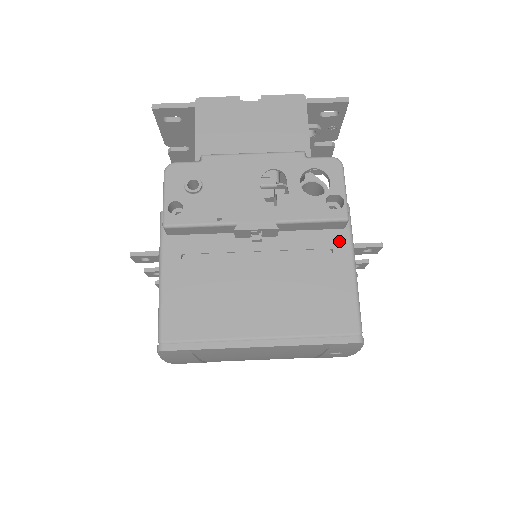
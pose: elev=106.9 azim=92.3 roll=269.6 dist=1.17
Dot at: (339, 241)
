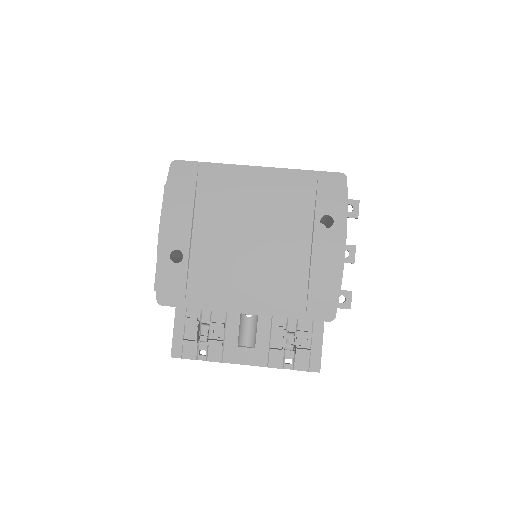
Dot at: occluded
